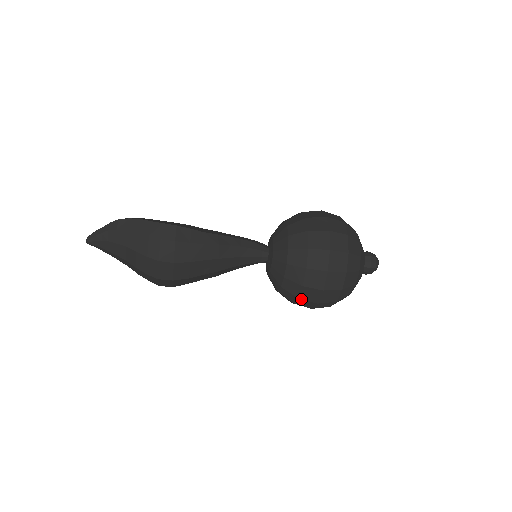
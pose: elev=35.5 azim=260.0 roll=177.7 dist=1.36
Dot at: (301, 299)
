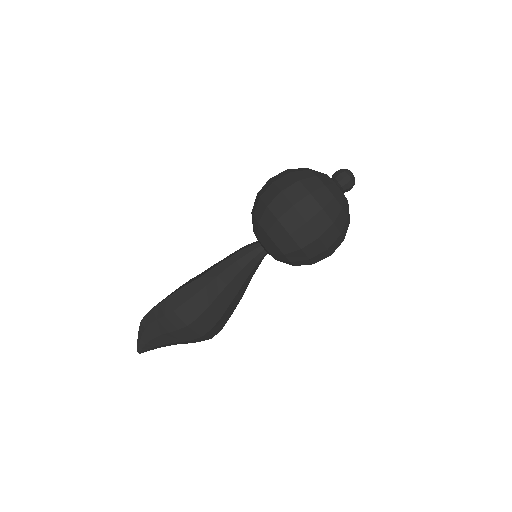
Dot at: (312, 258)
